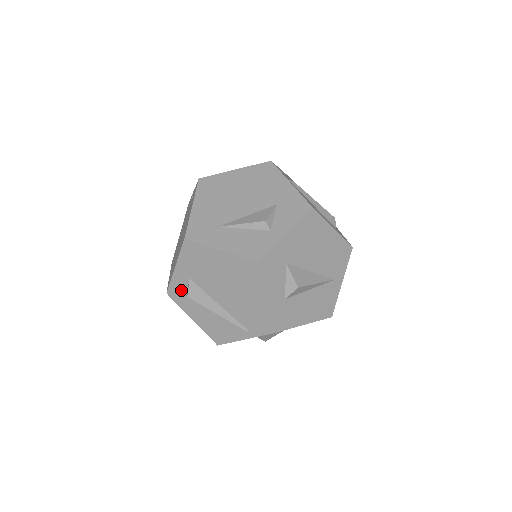
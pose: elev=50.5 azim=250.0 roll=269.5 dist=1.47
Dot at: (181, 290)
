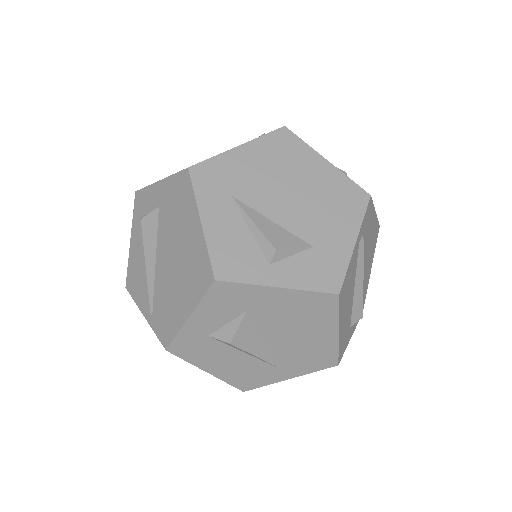
Dot at: (146, 206)
